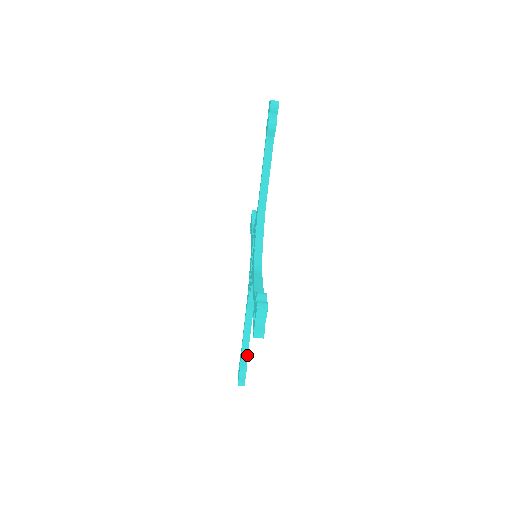
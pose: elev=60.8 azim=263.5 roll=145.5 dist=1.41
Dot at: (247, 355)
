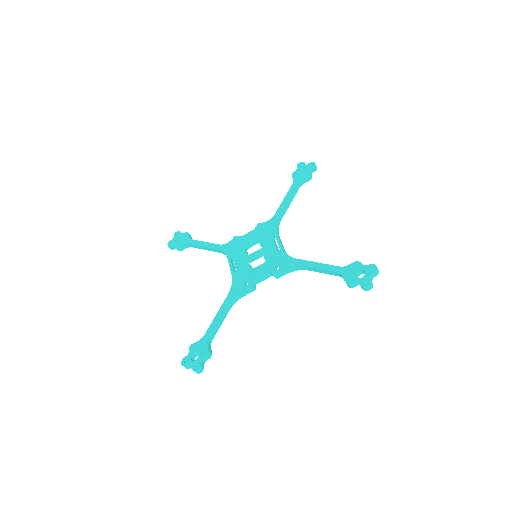
Dot at: (211, 342)
